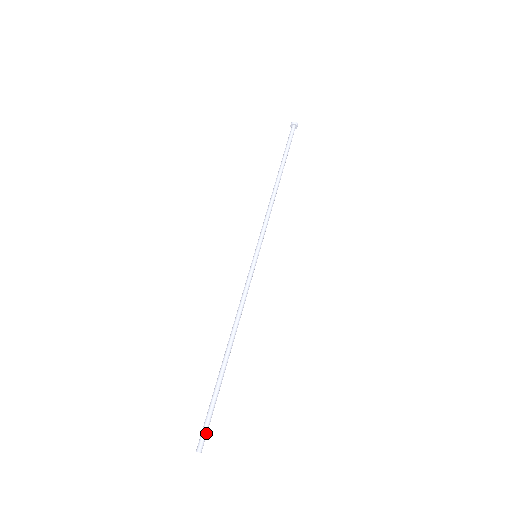
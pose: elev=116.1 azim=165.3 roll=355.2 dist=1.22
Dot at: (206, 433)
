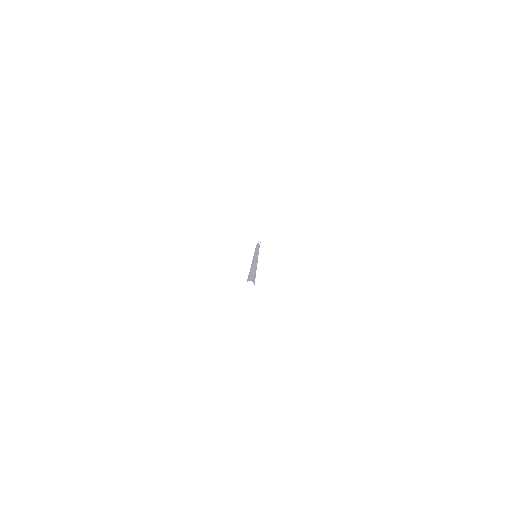
Dot at: (253, 279)
